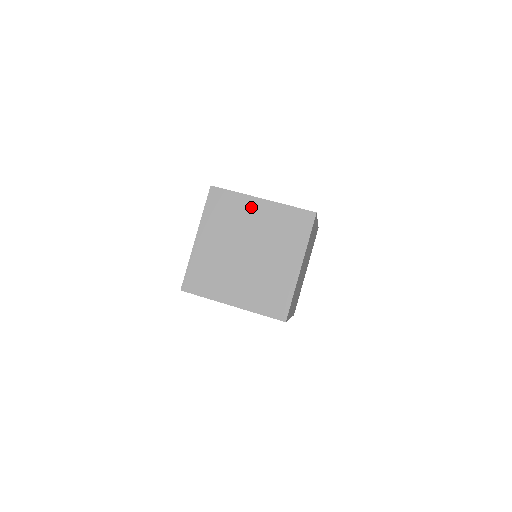
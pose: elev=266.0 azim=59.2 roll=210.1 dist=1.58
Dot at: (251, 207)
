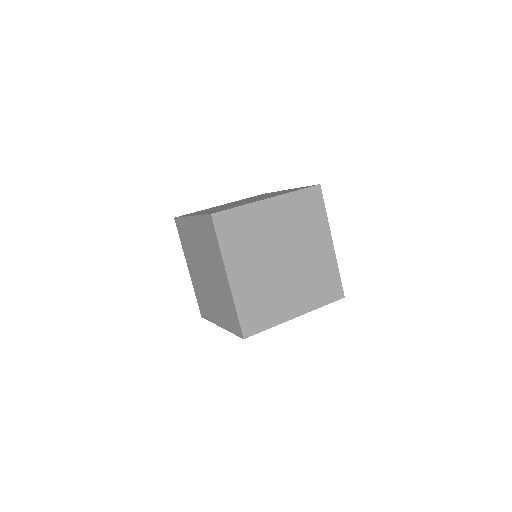
Dot at: occluded
